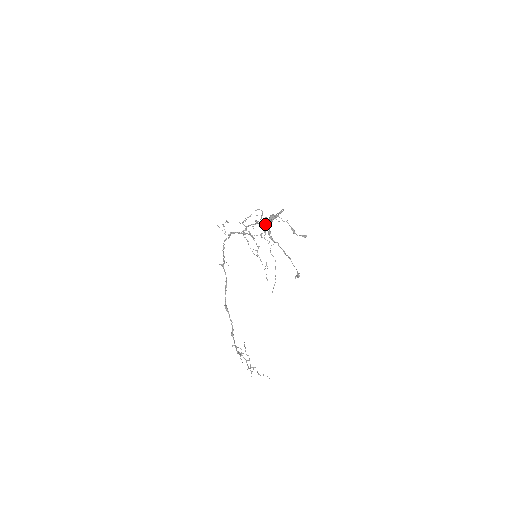
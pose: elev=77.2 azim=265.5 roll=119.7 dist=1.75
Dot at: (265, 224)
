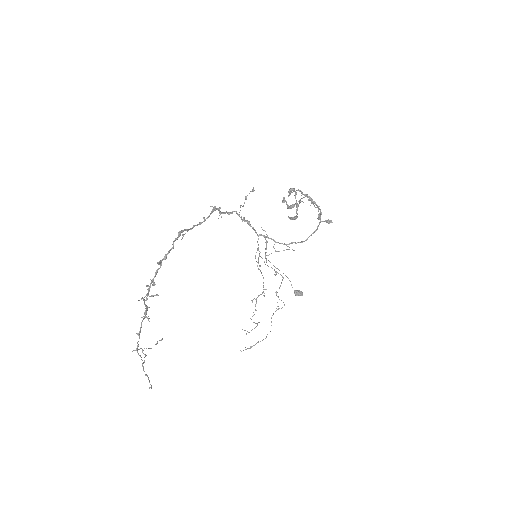
Dot at: (292, 204)
